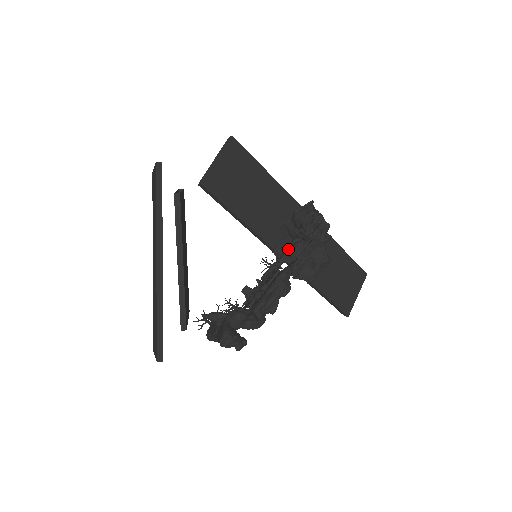
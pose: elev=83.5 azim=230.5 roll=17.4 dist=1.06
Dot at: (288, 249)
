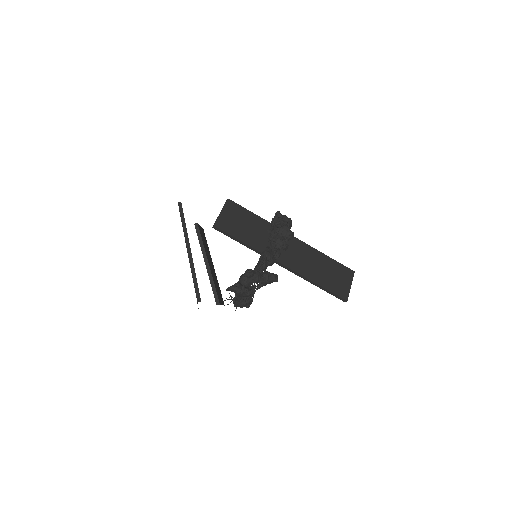
Dot at: occluded
